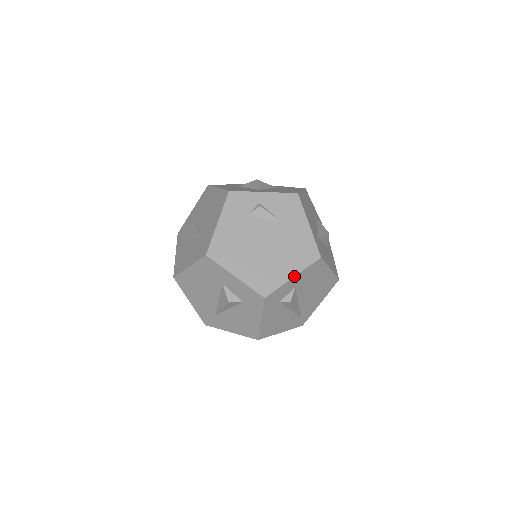
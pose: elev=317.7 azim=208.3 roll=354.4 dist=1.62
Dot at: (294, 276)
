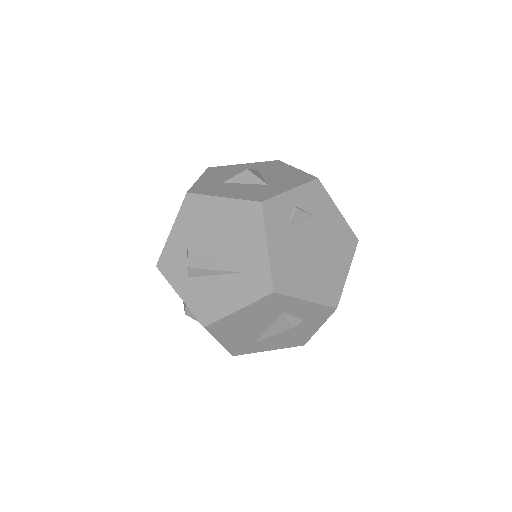
Dot at: (348, 271)
